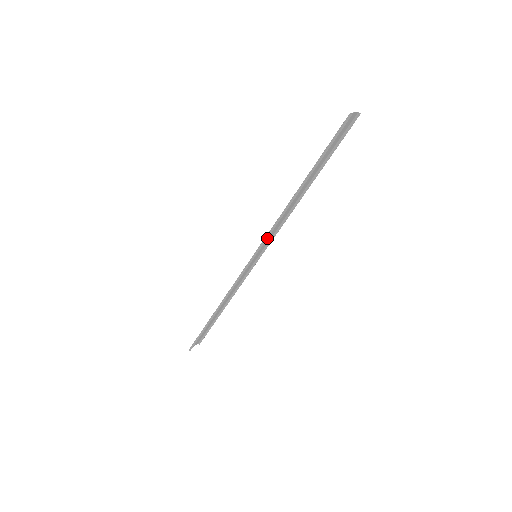
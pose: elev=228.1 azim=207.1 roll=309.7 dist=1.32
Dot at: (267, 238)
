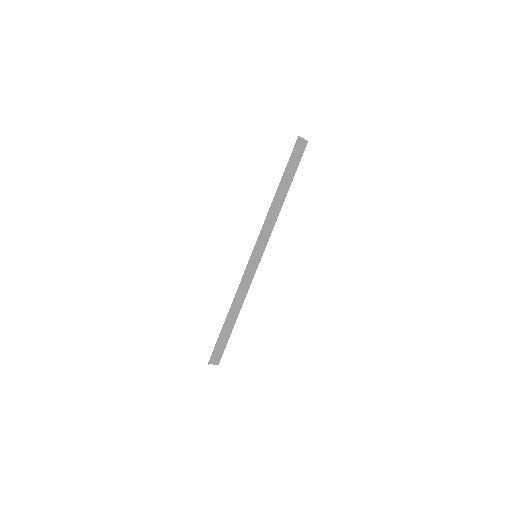
Dot at: (262, 238)
